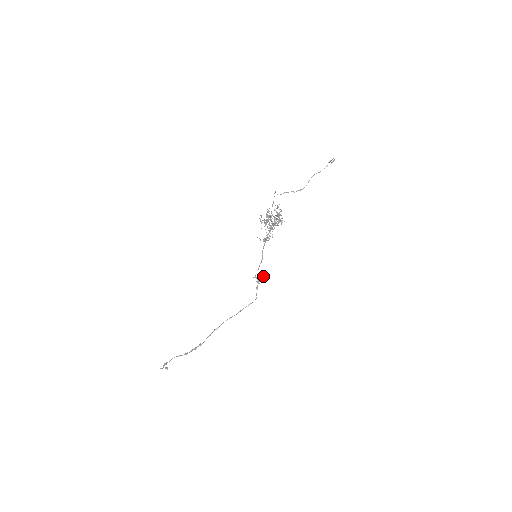
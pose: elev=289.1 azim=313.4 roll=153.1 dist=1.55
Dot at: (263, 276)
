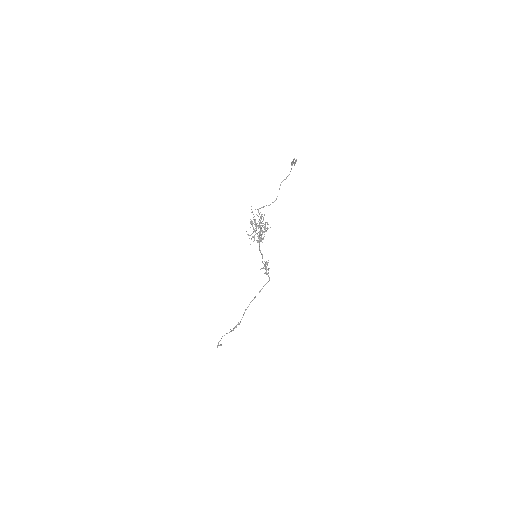
Dot at: (268, 262)
